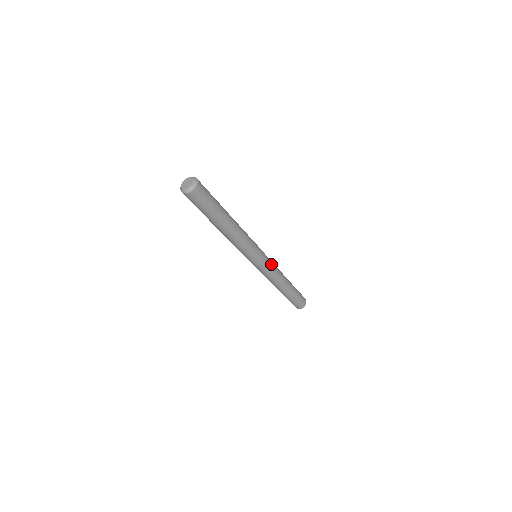
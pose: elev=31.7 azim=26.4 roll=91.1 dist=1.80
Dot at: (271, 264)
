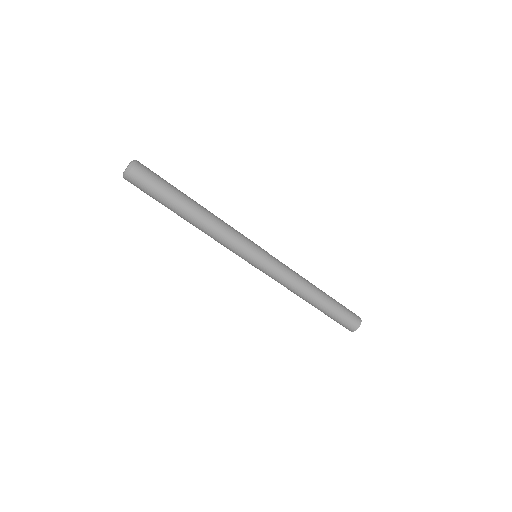
Dot at: (279, 267)
